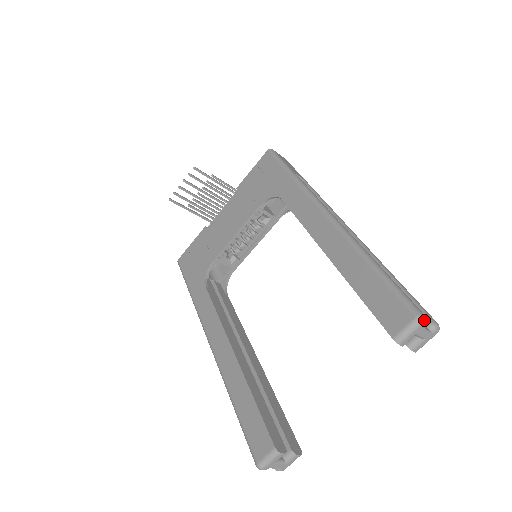
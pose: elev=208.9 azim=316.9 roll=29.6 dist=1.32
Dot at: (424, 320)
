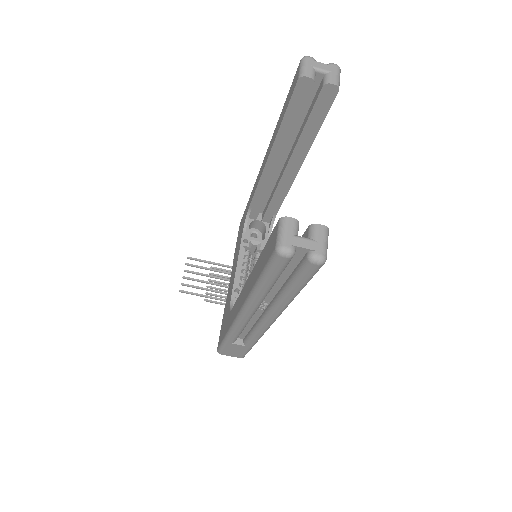
Dot at: (307, 56)
